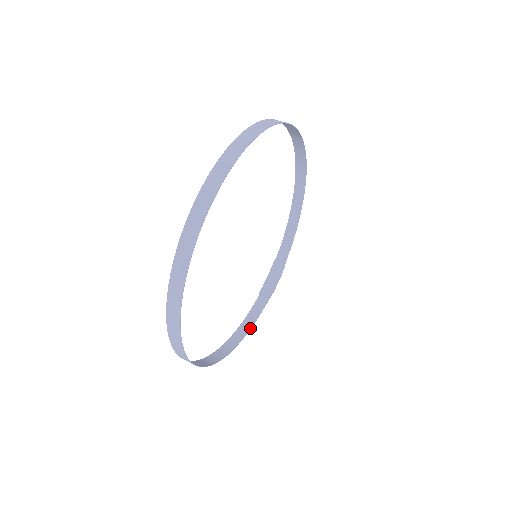
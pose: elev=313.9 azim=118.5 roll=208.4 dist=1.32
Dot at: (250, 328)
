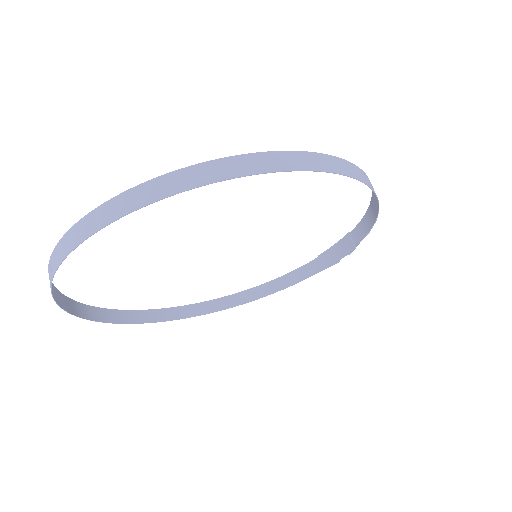
Dot at: (284, 288)
